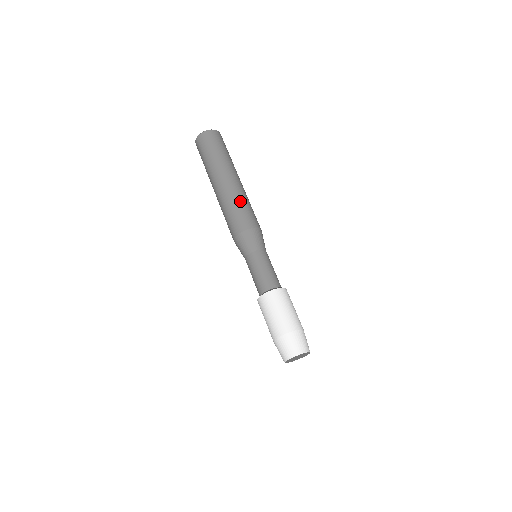
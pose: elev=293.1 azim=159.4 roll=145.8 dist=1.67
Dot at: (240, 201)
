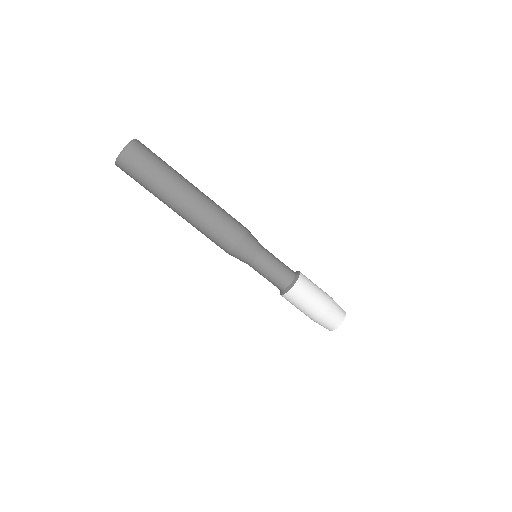
Dot at: (211, 219)
